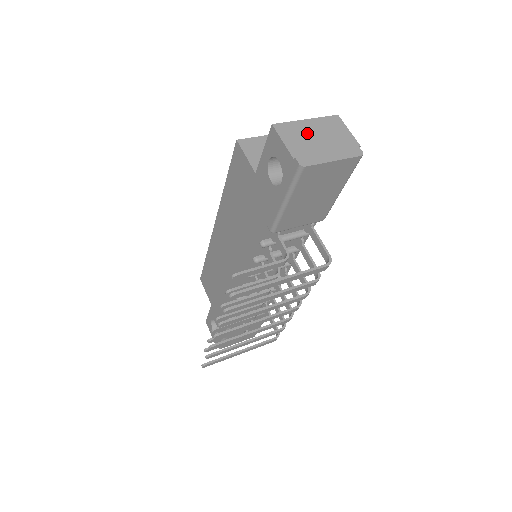
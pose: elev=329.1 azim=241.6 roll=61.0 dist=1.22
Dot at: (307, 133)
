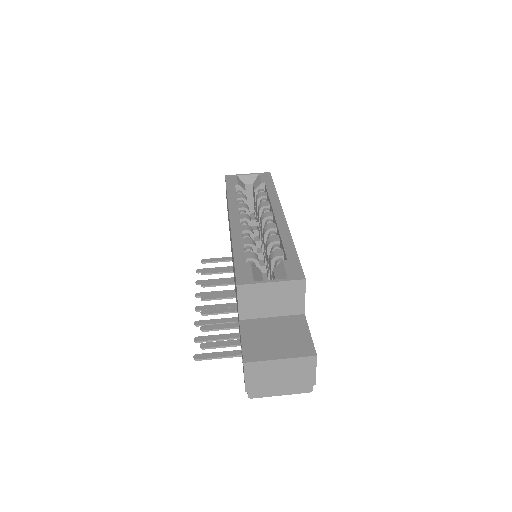
Dot at: (272, 372)
